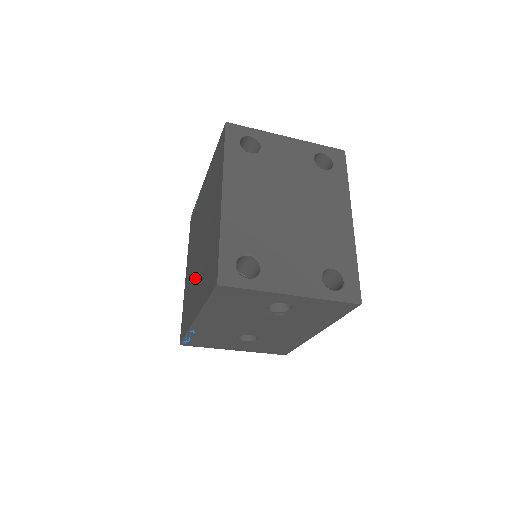
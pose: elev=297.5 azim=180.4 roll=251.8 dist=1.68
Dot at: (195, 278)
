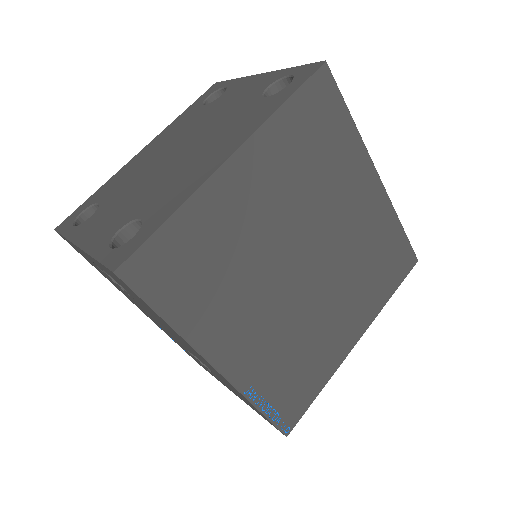
Dot at: occluded
